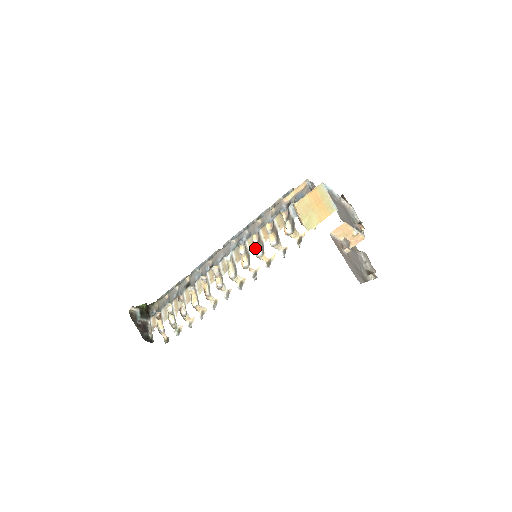
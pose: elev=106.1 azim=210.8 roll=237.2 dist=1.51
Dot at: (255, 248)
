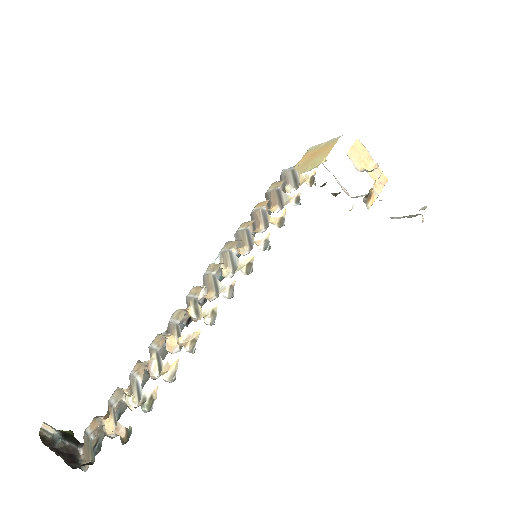
Dot at: (254, 220)
